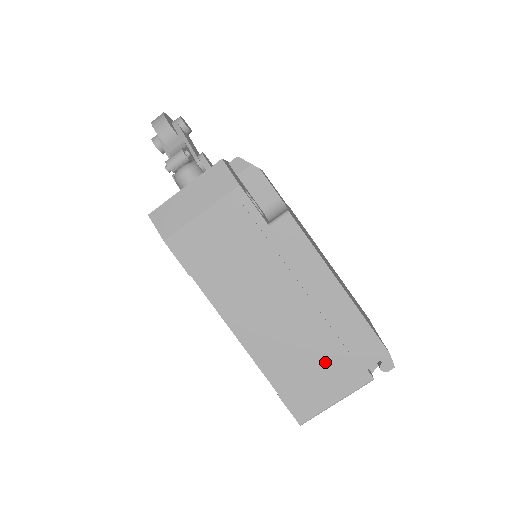
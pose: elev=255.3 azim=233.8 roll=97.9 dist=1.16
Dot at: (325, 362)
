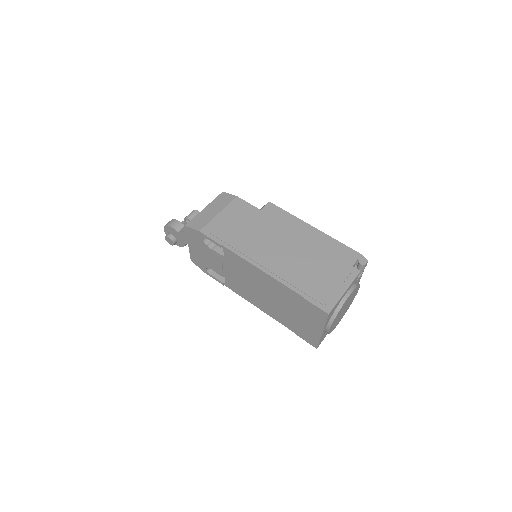
Dot at: (325, 269)
